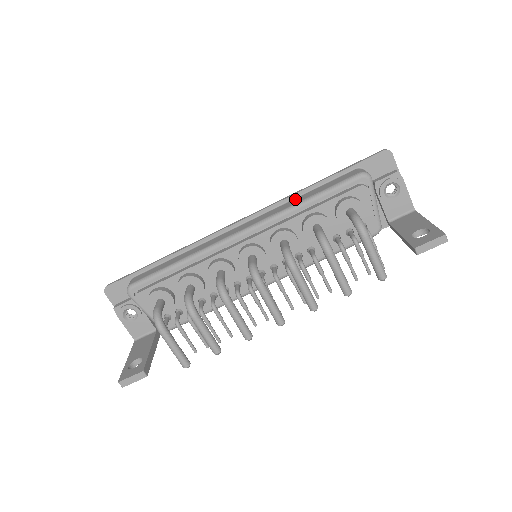
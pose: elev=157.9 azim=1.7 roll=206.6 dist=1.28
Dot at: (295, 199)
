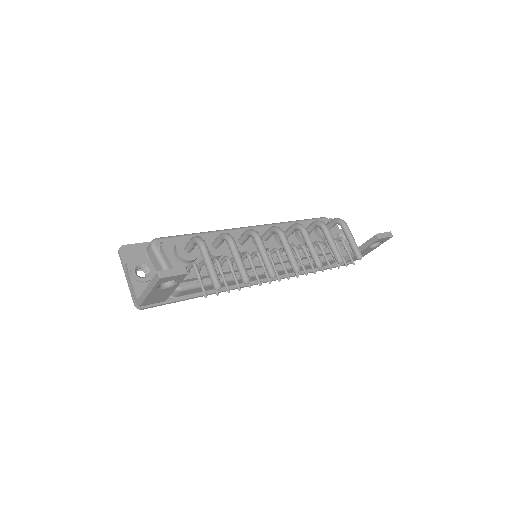
Dot at: occluded
